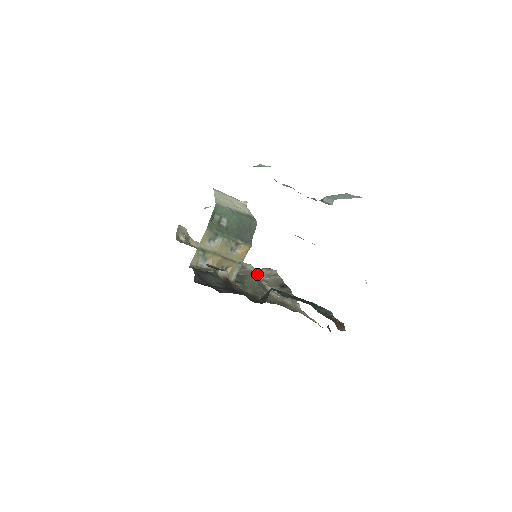
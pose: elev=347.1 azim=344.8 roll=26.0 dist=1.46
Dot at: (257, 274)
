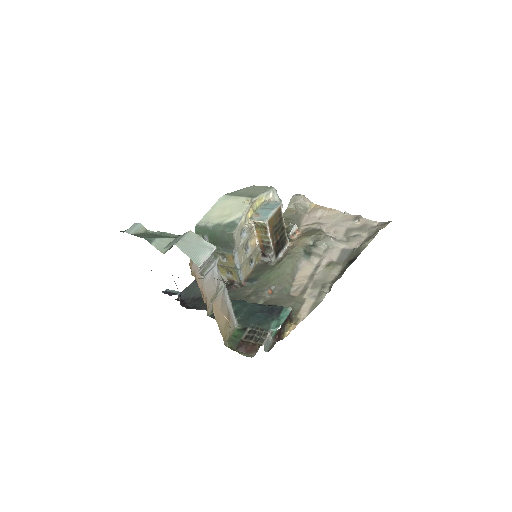
Dot at: (347, 242)
